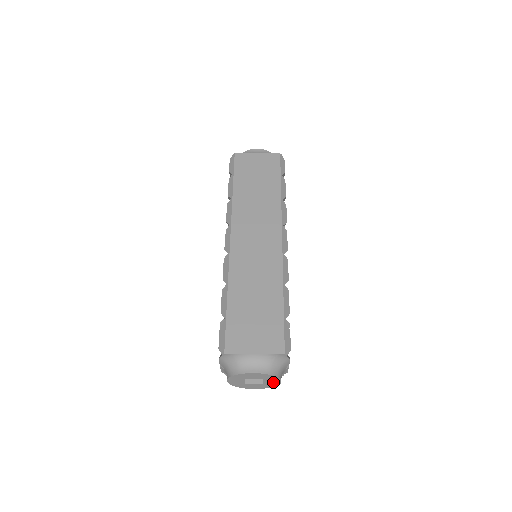
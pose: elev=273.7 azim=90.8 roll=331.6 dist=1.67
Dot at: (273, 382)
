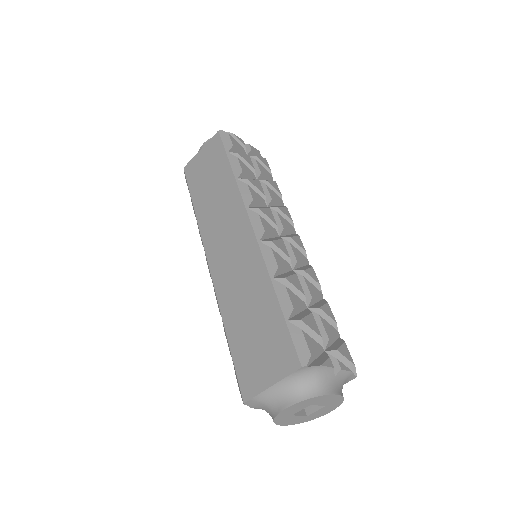
Dot at: (330, 399)
